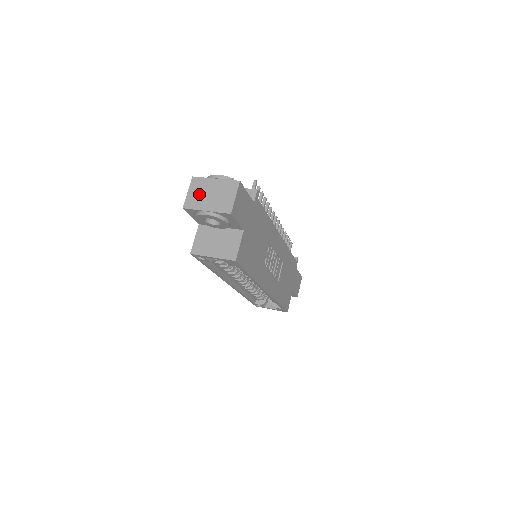
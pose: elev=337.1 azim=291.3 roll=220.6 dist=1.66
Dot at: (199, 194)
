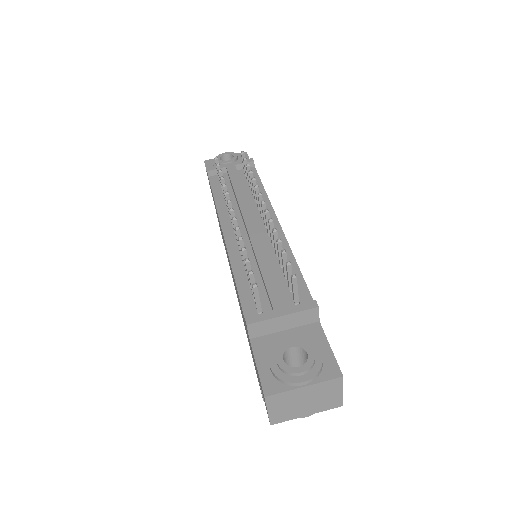
Dot at: (287, 408)
